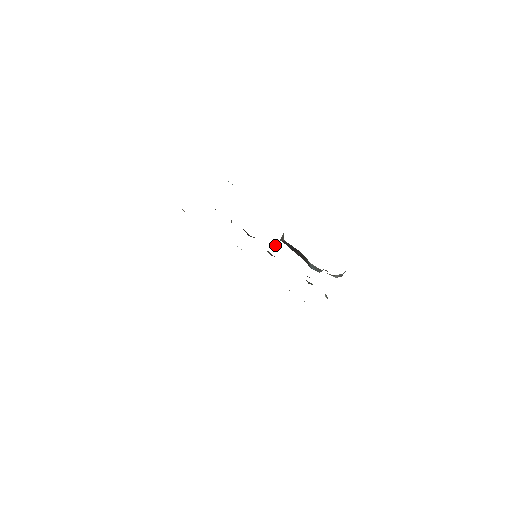
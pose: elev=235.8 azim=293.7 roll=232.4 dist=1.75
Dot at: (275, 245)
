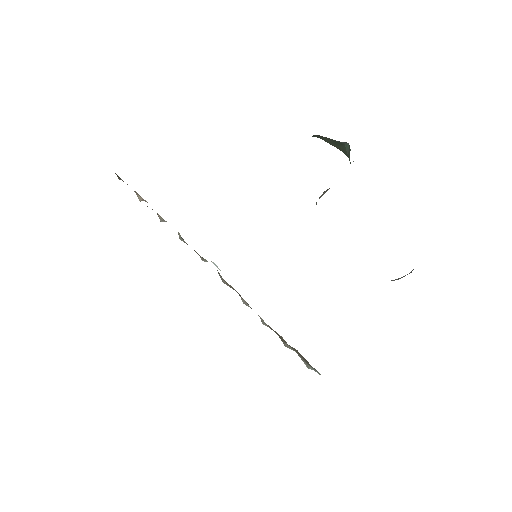
Dot at: occluded
